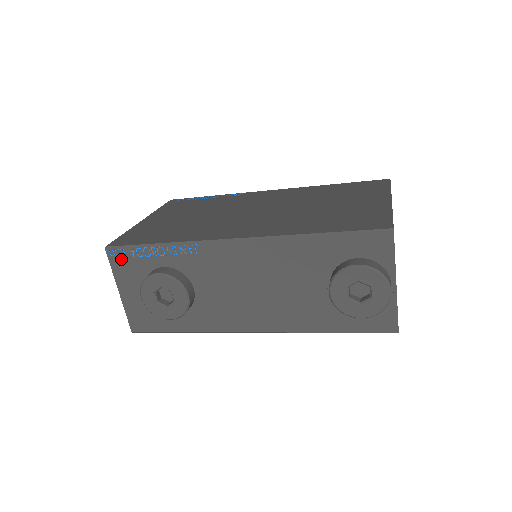
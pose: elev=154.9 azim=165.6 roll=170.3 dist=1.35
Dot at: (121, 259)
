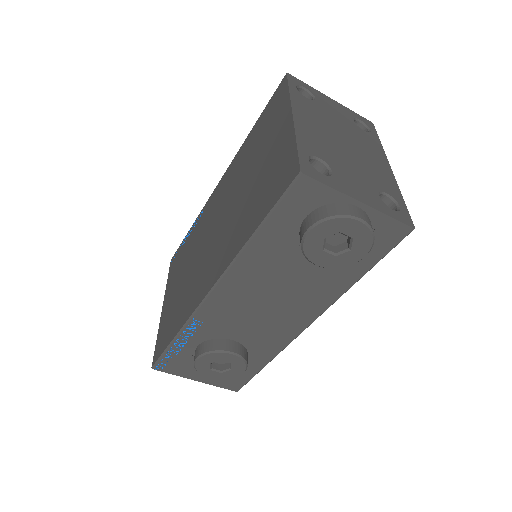
Dot at: (169, 366)
